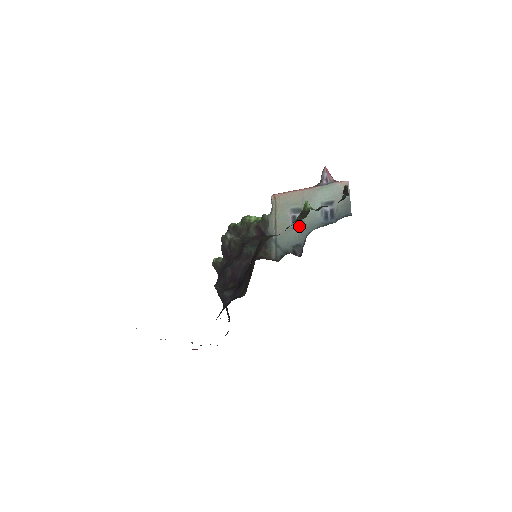
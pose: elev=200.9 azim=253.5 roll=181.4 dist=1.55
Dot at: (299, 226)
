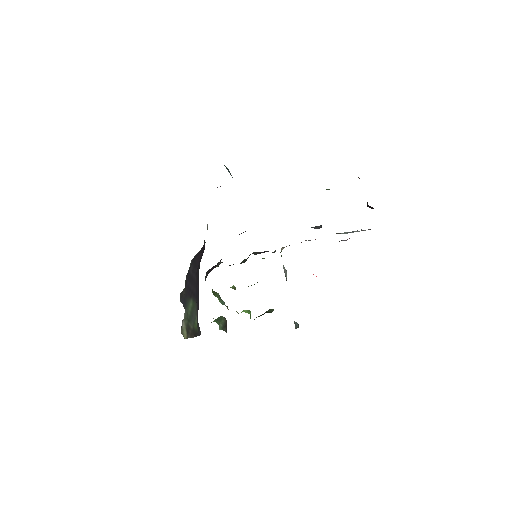
Dot at: occluded
